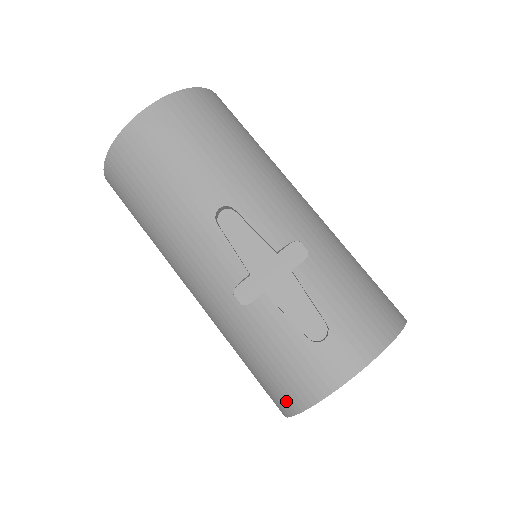
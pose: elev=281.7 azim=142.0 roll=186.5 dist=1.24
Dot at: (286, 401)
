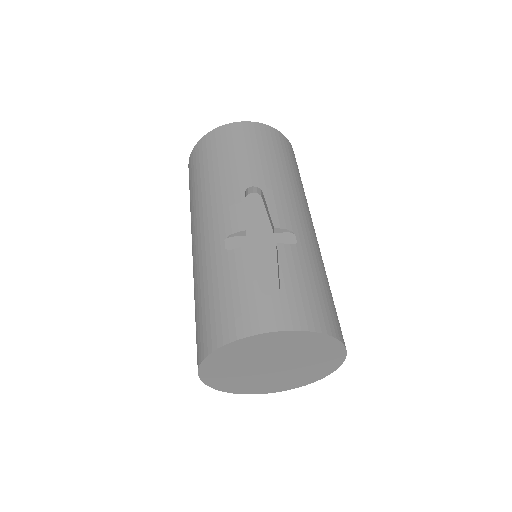
Dot at: (210, 339)
